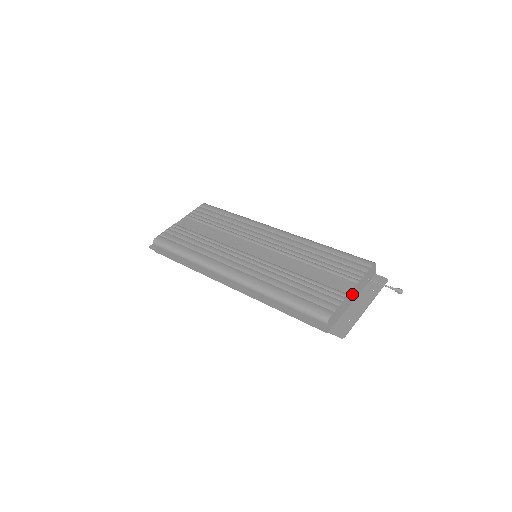
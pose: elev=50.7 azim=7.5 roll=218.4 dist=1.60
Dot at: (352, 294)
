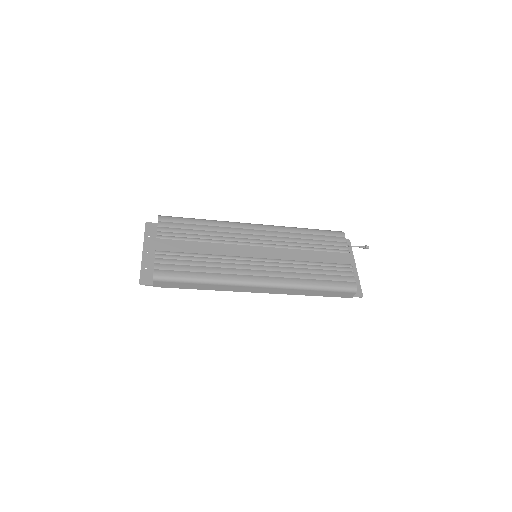
Dot at: occluded
